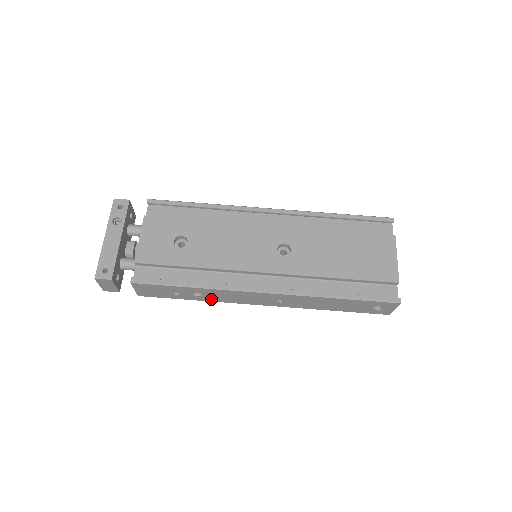
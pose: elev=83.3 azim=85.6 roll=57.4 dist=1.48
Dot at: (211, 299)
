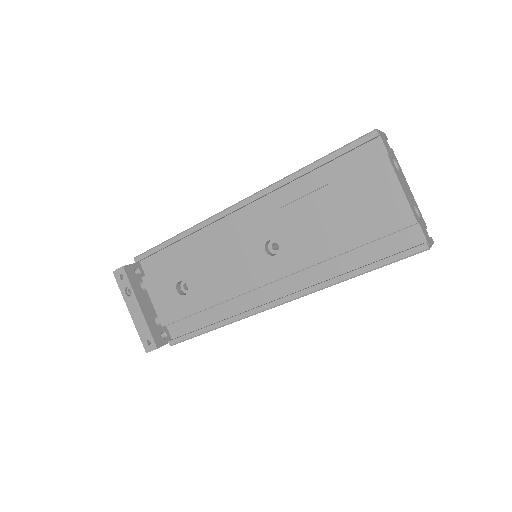
Dot at: occluded
